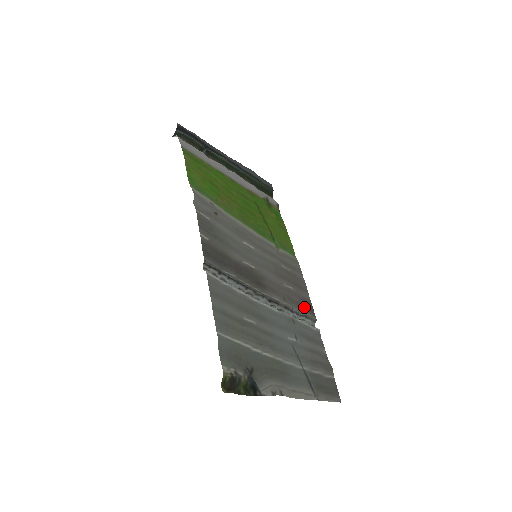
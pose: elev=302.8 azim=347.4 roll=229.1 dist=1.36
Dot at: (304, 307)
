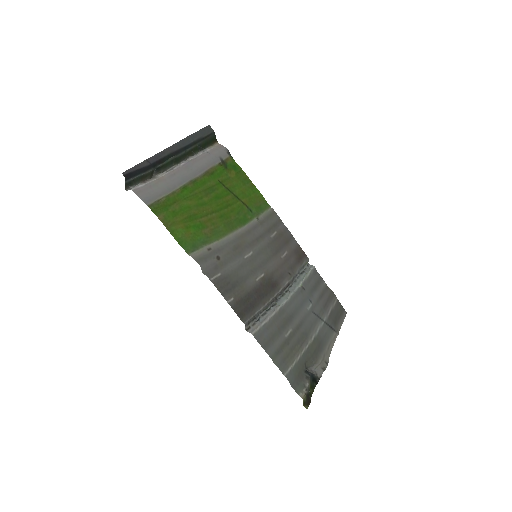
Dot at: (299, 259)
